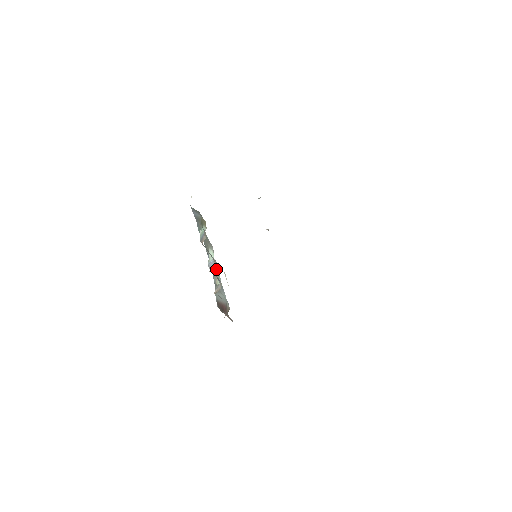
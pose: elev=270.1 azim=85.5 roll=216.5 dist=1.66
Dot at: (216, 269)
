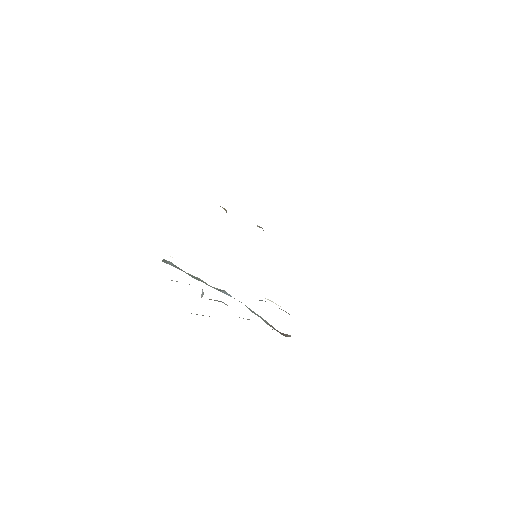
Dot at: occluded
